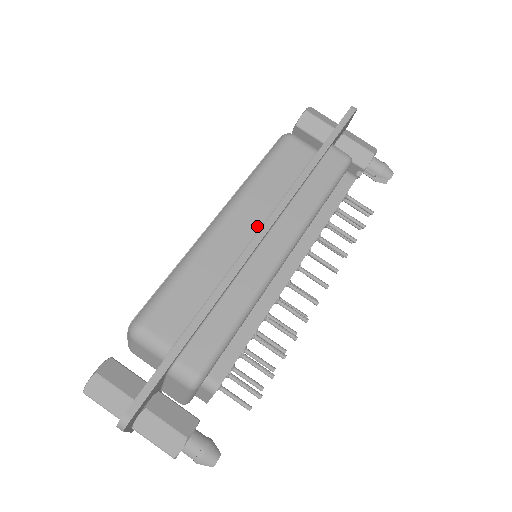
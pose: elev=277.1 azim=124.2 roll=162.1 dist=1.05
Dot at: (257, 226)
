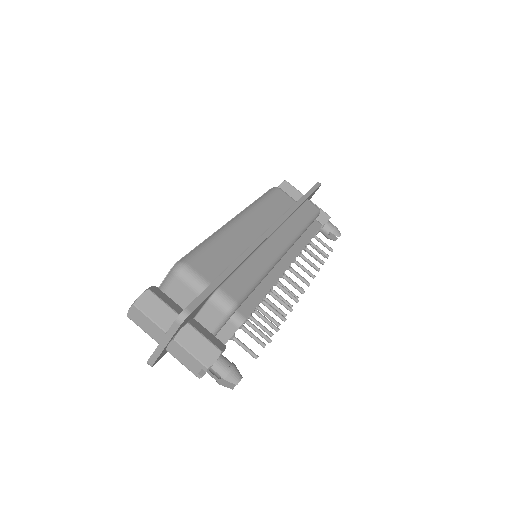
Dot at: (263, 230)
